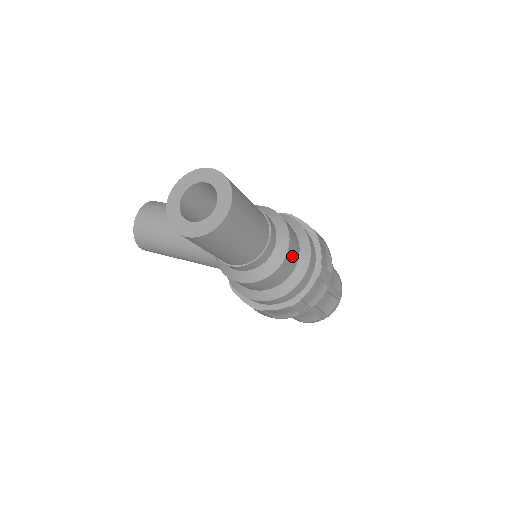
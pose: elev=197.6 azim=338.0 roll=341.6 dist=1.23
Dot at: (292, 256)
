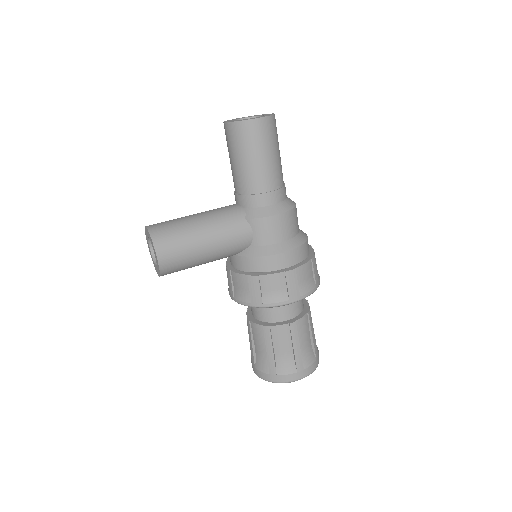
Dot at: occluded
